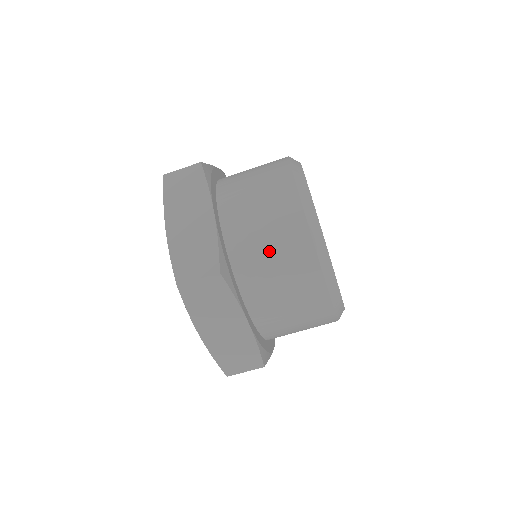
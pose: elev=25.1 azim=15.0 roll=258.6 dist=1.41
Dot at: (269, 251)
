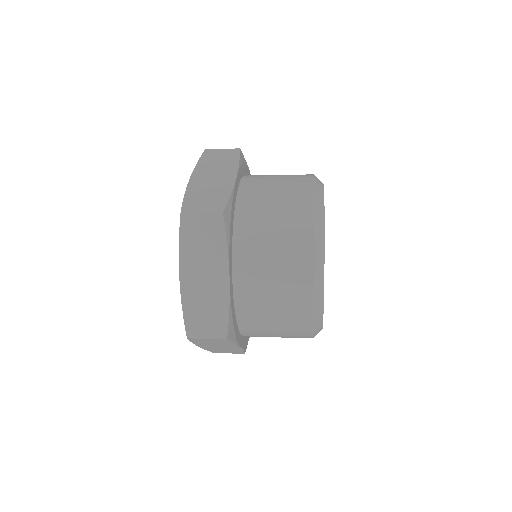
Dot at: (272, 221)
